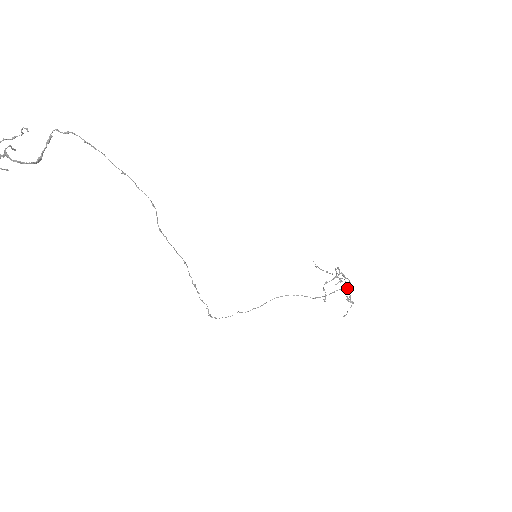
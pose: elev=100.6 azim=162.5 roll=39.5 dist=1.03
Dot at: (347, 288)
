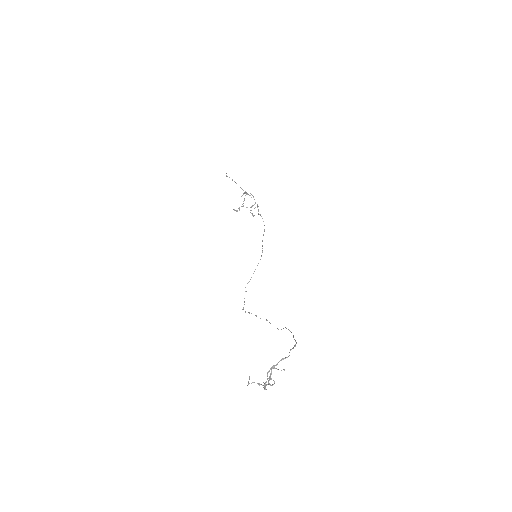
Dot at: occluded
